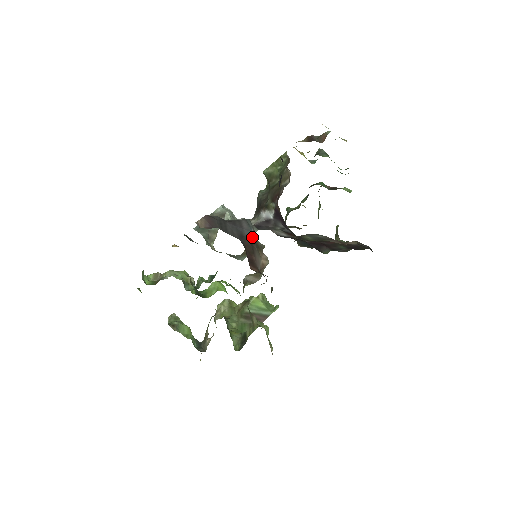
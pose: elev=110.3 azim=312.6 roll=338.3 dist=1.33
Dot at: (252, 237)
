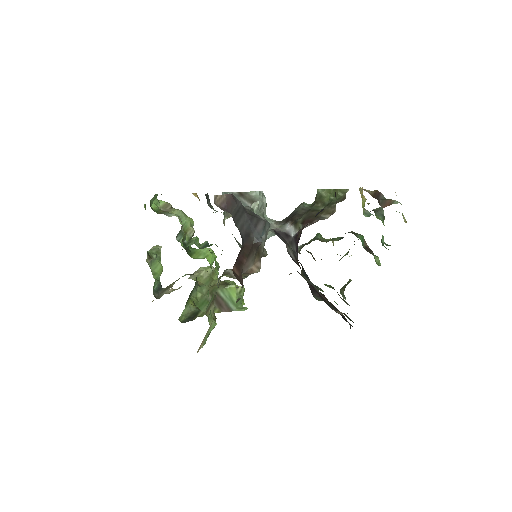
Dot at: (257, 242)
